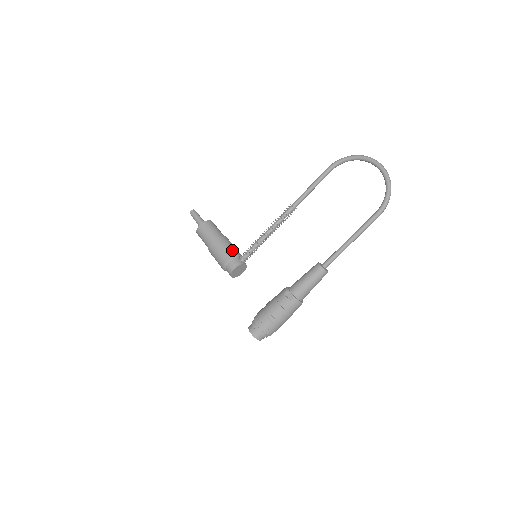
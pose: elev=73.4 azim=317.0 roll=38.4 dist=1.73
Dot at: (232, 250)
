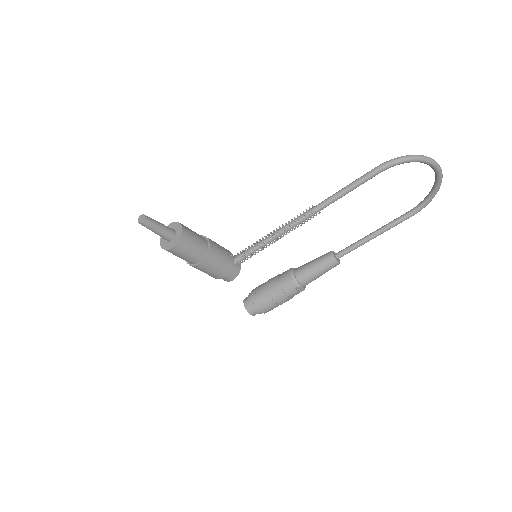
Dot at: (227, 262)
